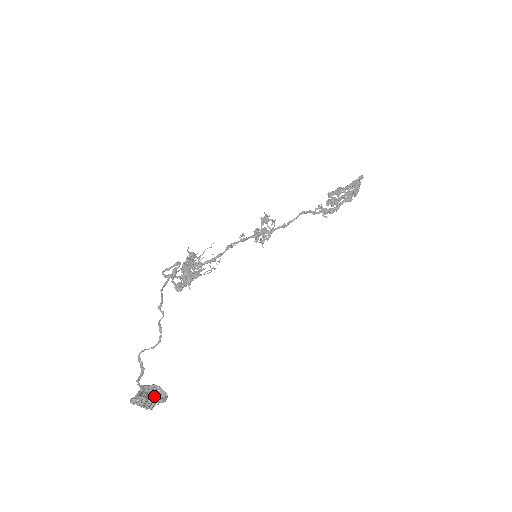
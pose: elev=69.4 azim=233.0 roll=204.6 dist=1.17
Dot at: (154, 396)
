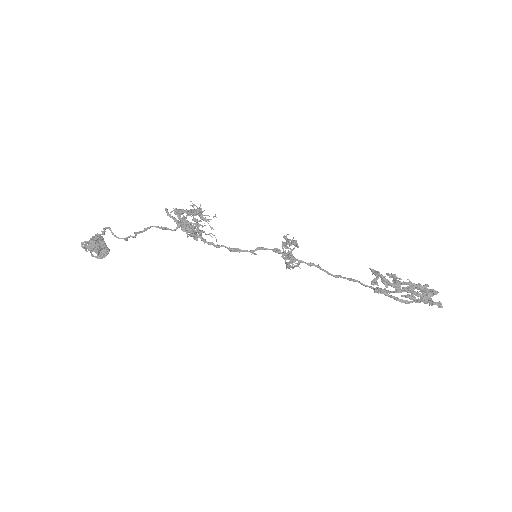
Dot at: (97, 252)
